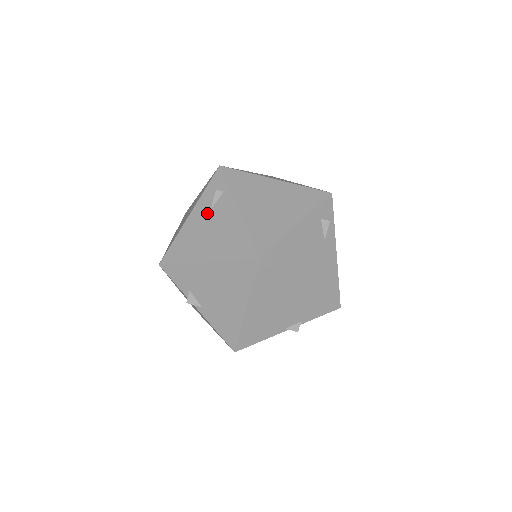
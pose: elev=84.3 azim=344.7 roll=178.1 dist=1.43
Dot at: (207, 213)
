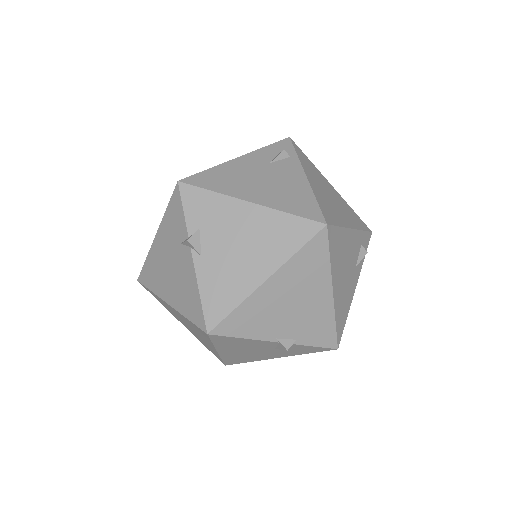
Dot at: (264, 164)
